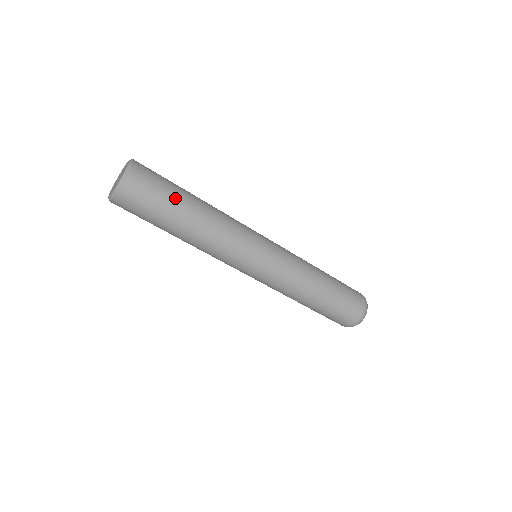
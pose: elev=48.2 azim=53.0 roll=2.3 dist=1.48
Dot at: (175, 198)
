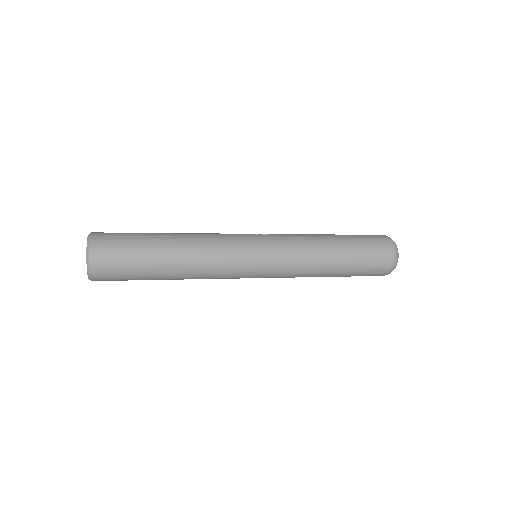
Dot at: (145, 268)
